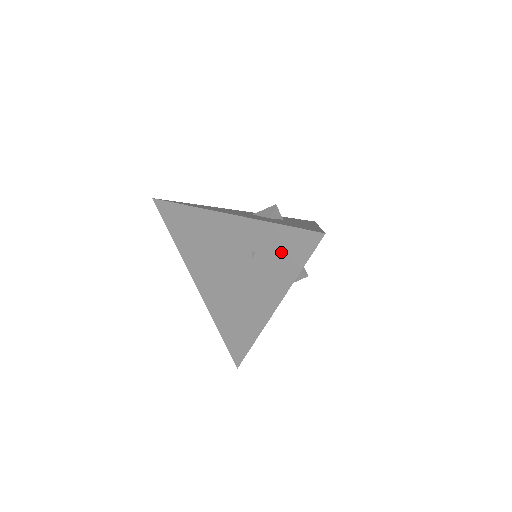
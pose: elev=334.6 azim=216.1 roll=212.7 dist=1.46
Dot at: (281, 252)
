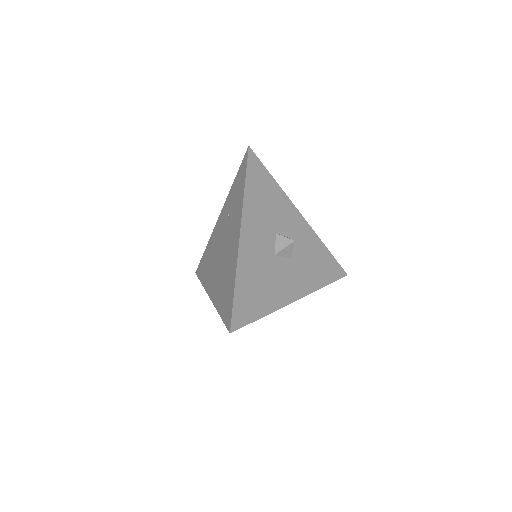
Dot at: (237, 190)
